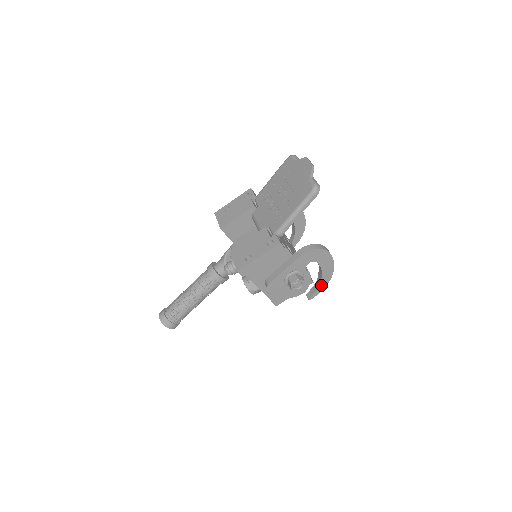
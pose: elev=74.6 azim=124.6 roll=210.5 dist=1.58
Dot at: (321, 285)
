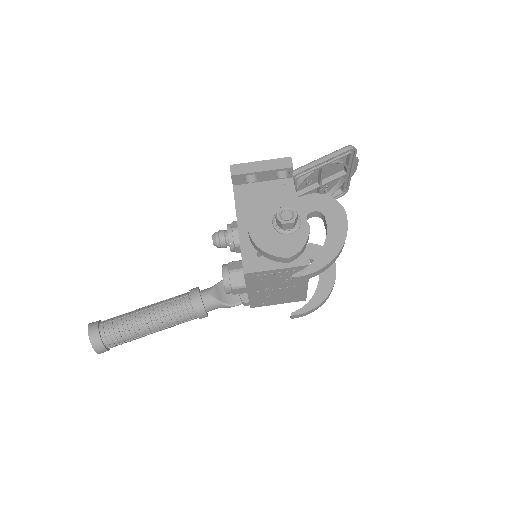
Dot at: (319, 260)
